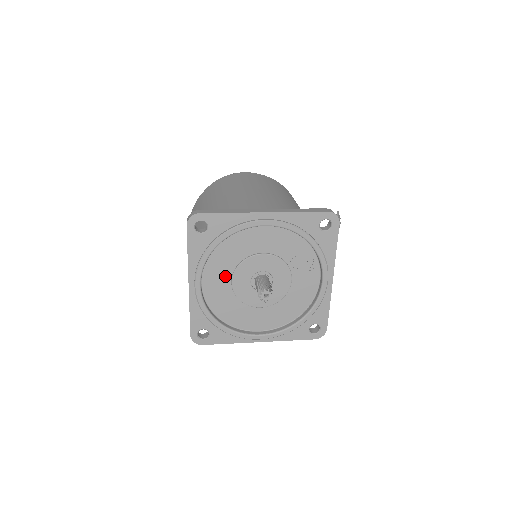
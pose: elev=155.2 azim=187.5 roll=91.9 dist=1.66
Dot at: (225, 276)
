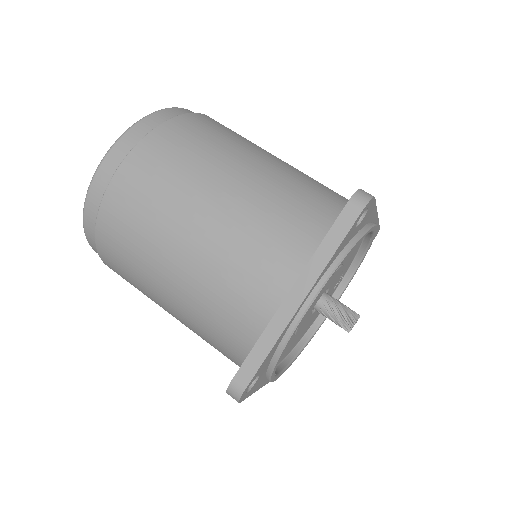
Dot at: occluded
